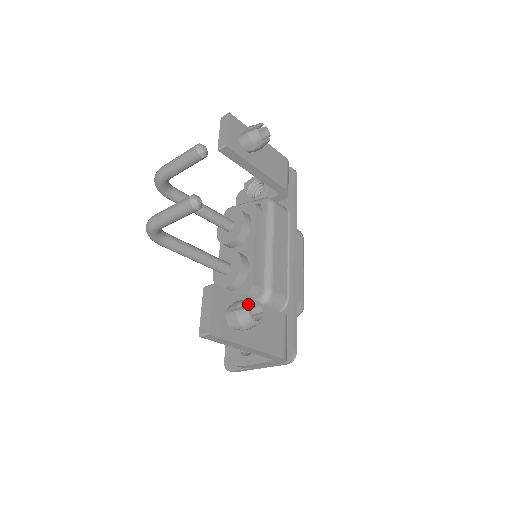
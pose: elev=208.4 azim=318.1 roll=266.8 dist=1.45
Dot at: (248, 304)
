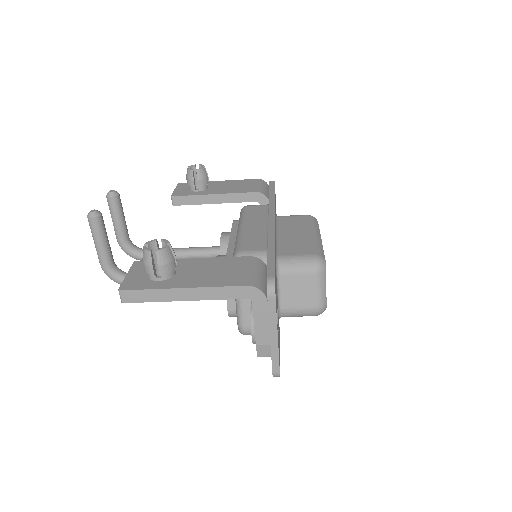
Dot at: (145, 244)
